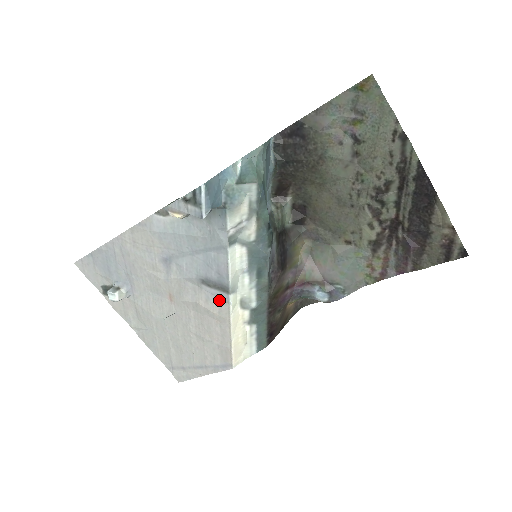
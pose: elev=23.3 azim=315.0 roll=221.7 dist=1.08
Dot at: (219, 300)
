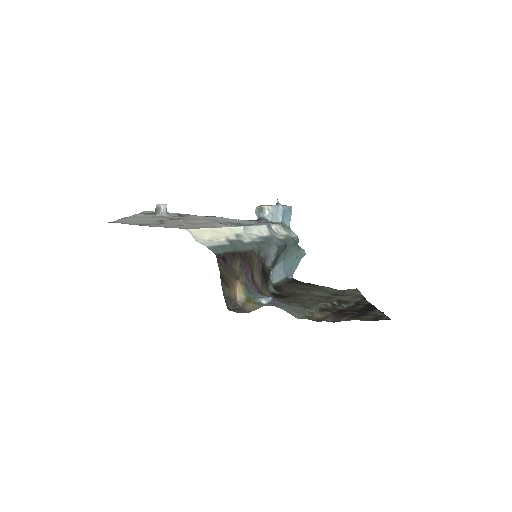
Dot at: (230, 225)
